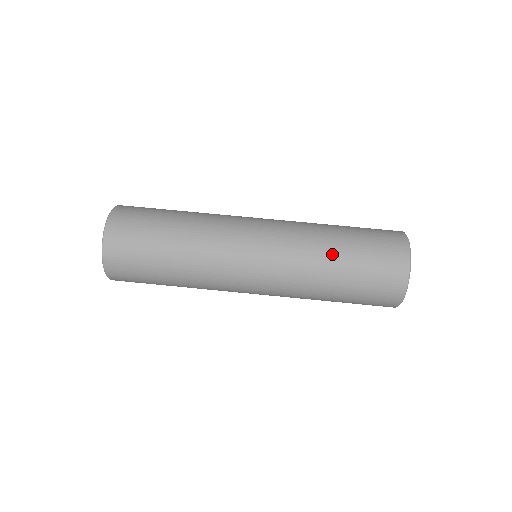
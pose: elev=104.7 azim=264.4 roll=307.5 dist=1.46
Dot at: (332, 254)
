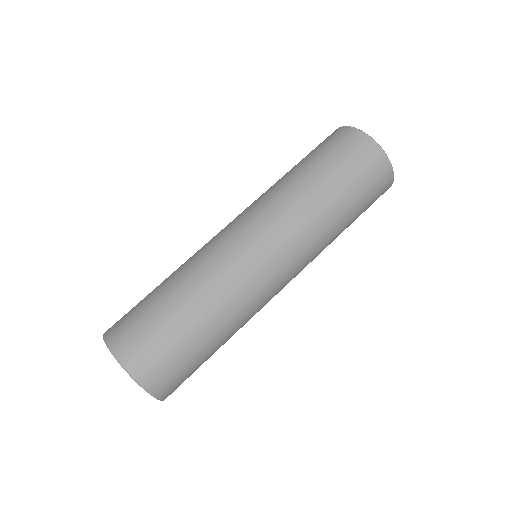
Dot at: (289, 174)
